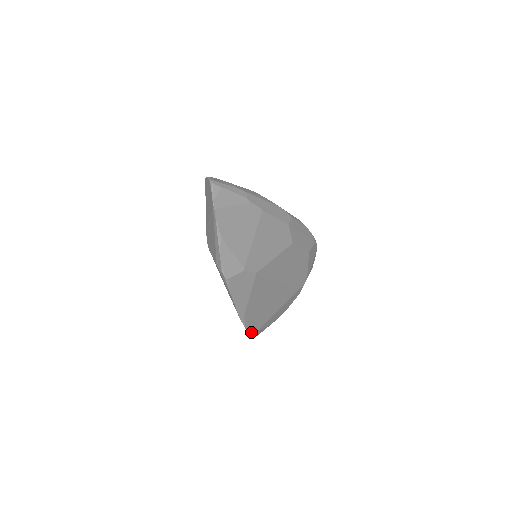
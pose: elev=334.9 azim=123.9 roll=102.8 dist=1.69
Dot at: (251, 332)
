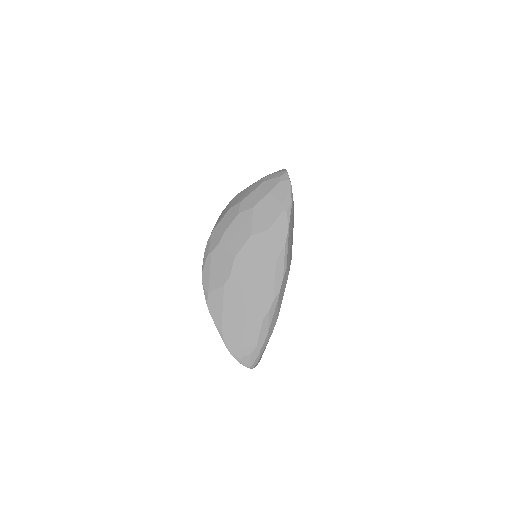
Dot at: occluded
